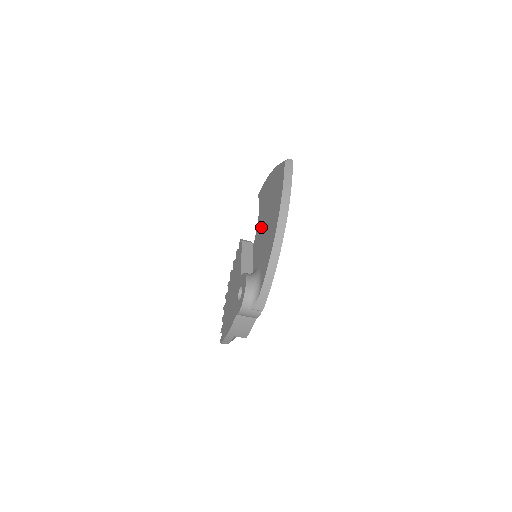
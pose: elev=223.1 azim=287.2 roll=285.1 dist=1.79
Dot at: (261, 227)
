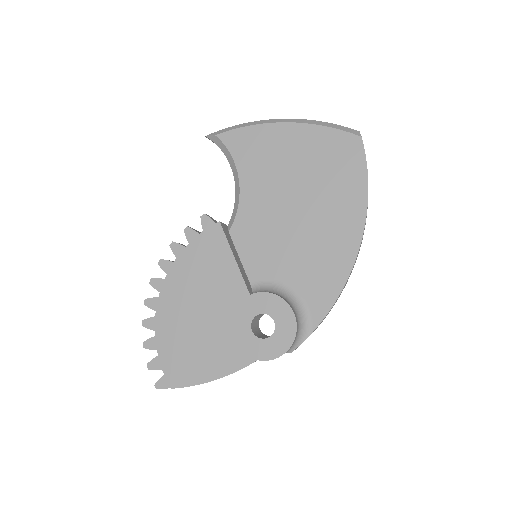
Dot at: (270, 211)
